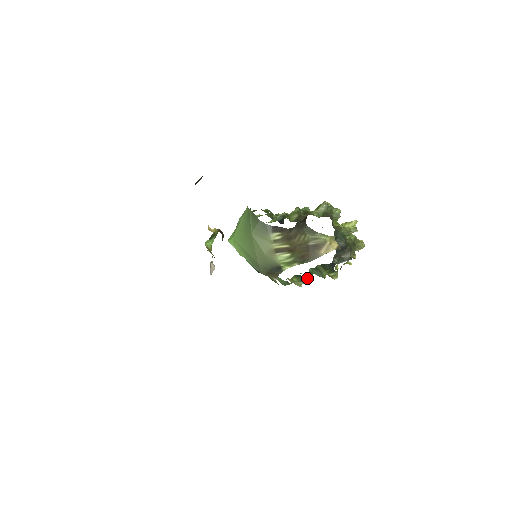
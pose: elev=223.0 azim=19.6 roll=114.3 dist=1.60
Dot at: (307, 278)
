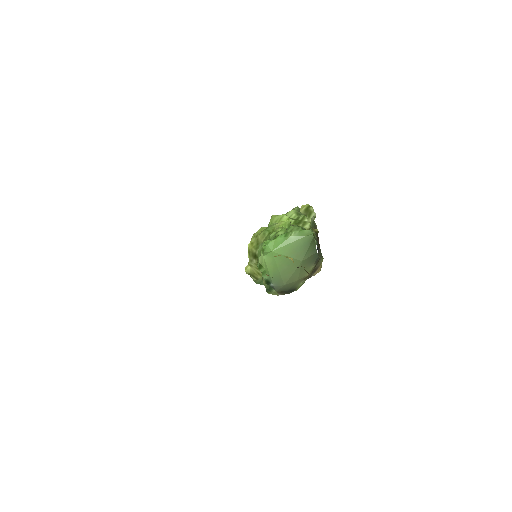
Dot at: occluded
